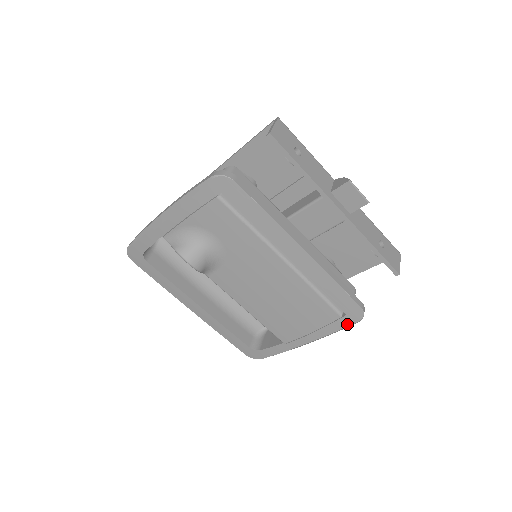
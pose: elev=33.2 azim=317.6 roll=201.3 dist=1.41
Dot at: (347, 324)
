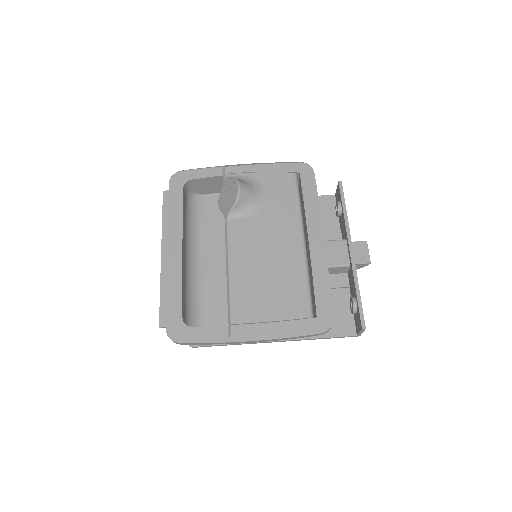
Dot at: (311, 328)
